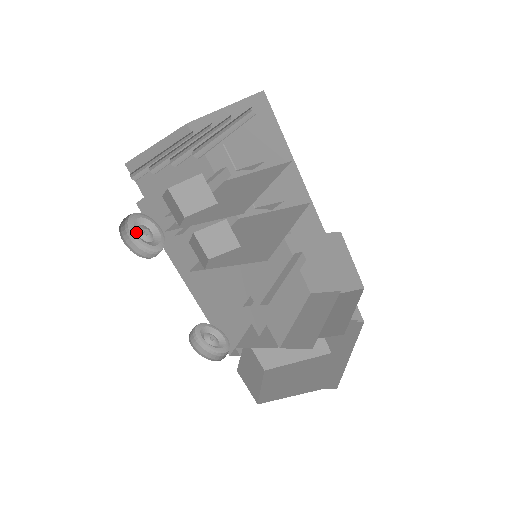
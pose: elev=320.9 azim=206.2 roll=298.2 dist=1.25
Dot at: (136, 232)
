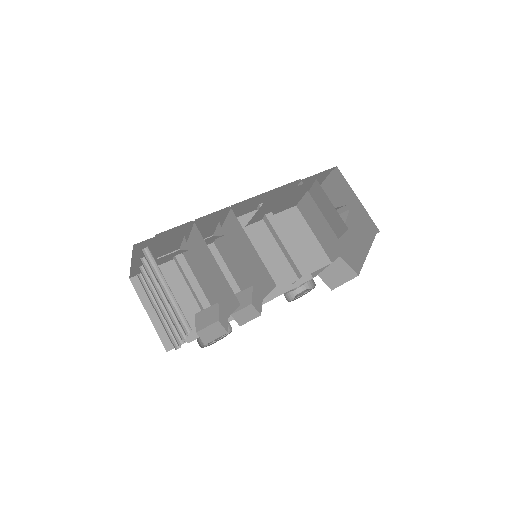
Dot at: occluded
